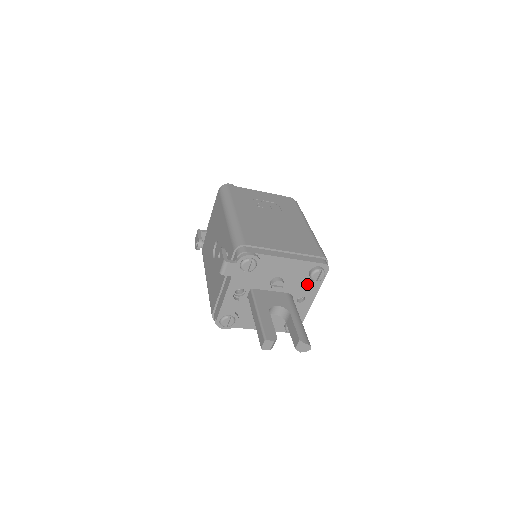
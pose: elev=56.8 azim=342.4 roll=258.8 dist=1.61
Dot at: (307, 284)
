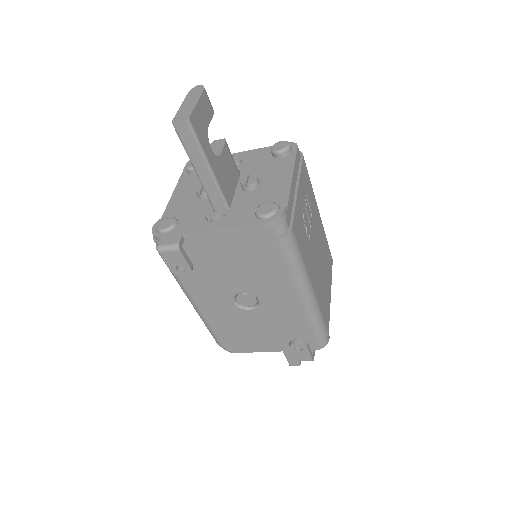
Dot at: occluded
